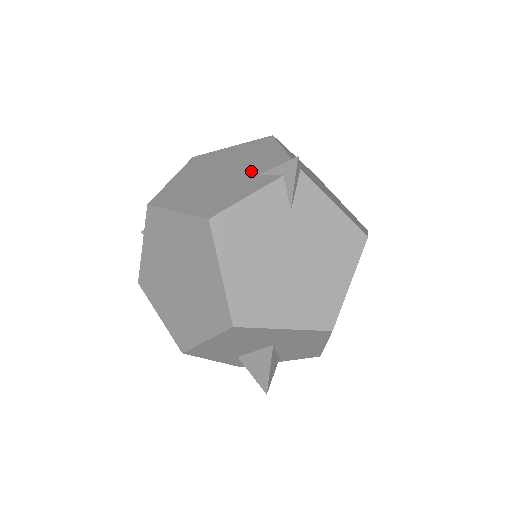
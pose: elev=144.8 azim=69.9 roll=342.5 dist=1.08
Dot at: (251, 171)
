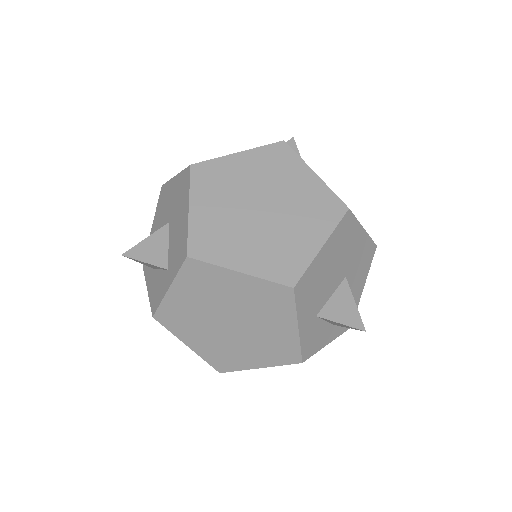
Dot at: occluded
